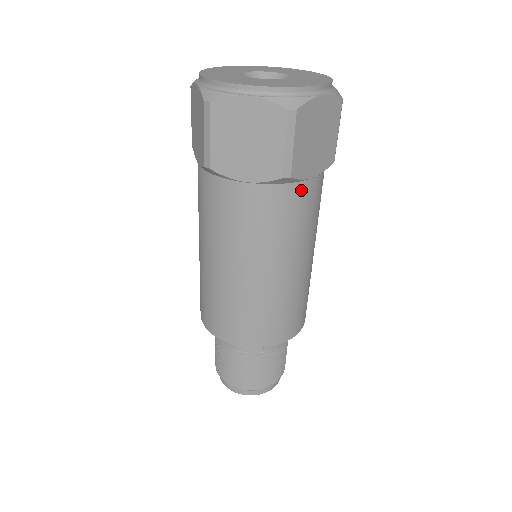
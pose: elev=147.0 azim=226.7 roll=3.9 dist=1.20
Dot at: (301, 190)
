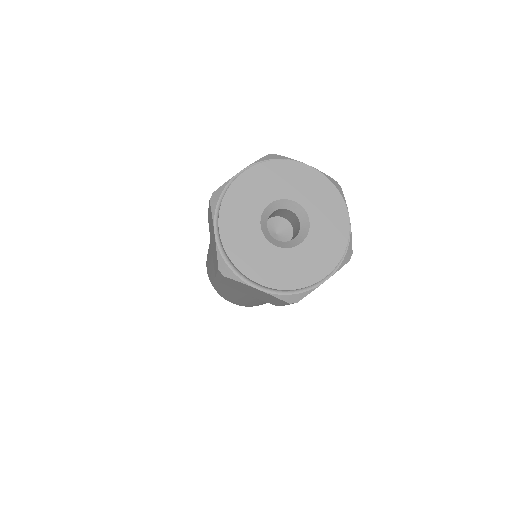
Dot at: occluded
